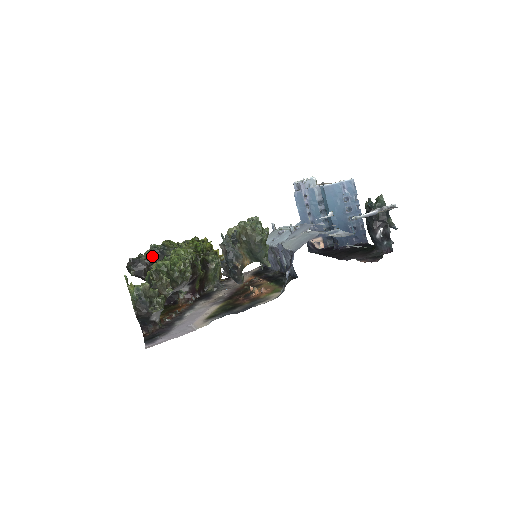
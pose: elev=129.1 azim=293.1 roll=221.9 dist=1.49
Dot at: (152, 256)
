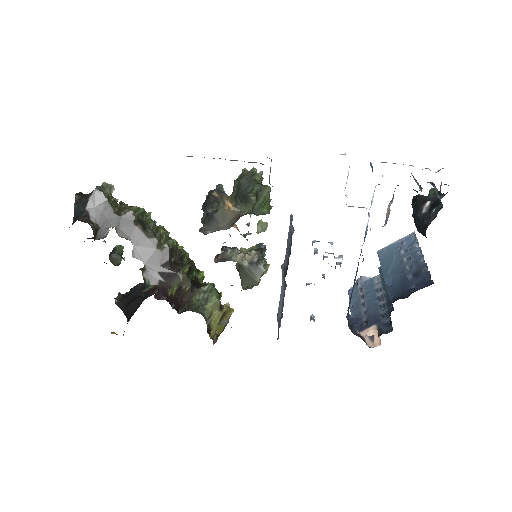
Dot at: occluded
